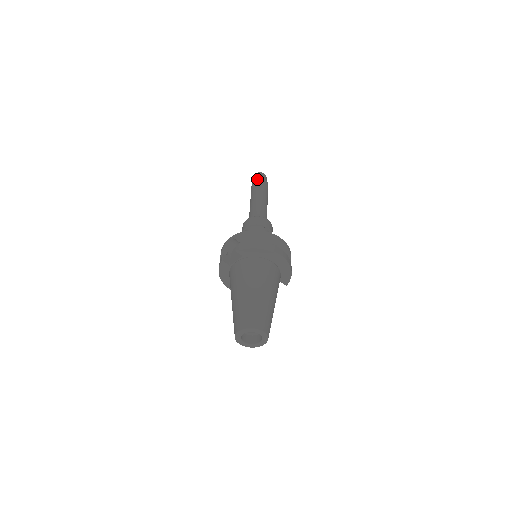
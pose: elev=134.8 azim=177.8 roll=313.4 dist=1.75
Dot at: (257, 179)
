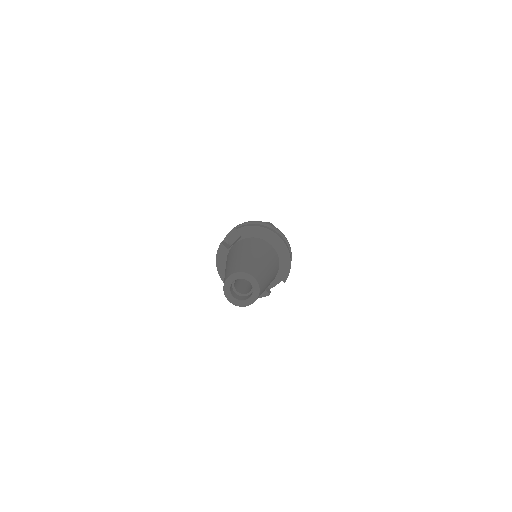
Dot at: occluded
